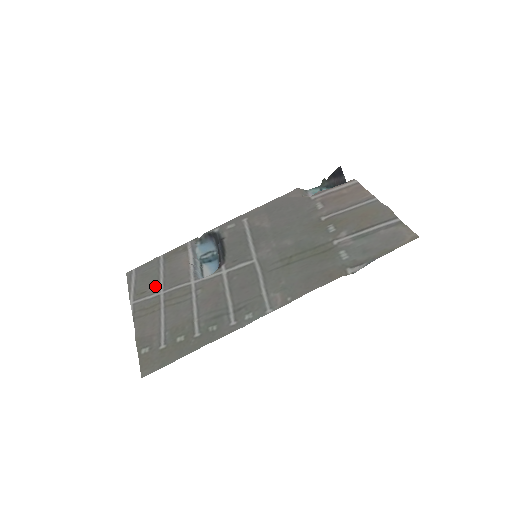
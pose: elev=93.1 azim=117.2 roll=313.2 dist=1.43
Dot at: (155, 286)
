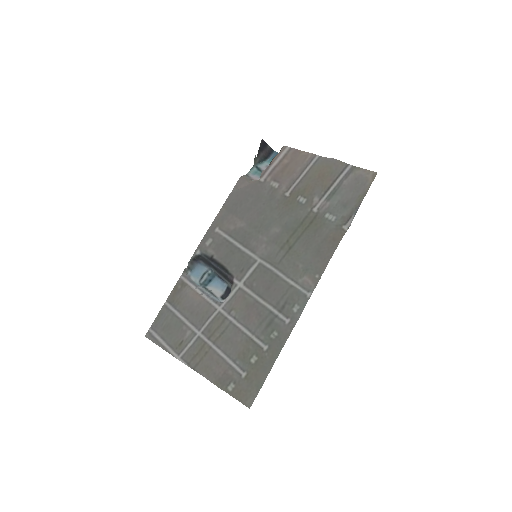
Dot at: (187, 331)
